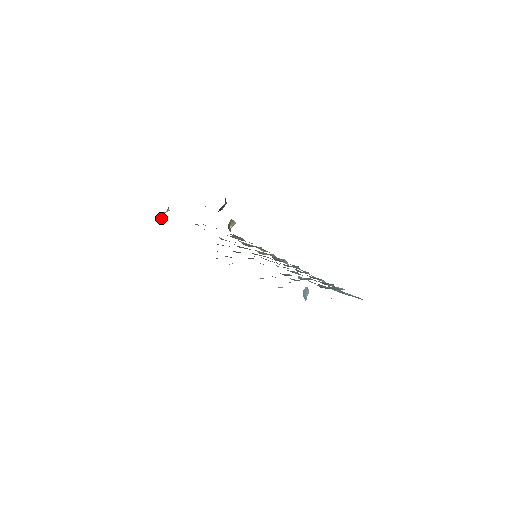
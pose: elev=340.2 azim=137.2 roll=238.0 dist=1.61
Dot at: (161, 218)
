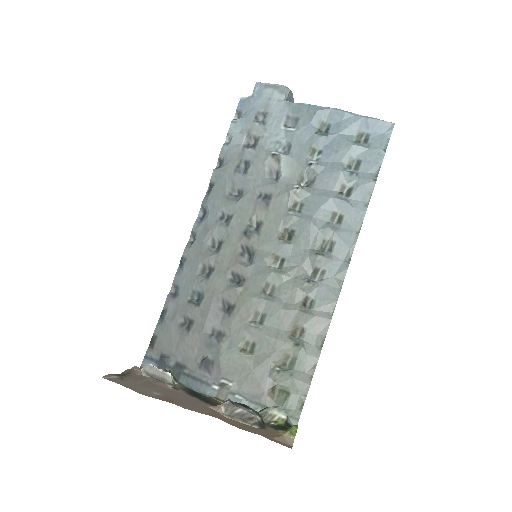
Dot at: occluded
